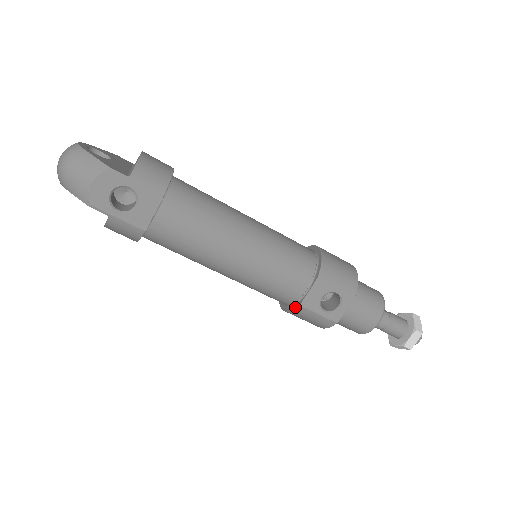
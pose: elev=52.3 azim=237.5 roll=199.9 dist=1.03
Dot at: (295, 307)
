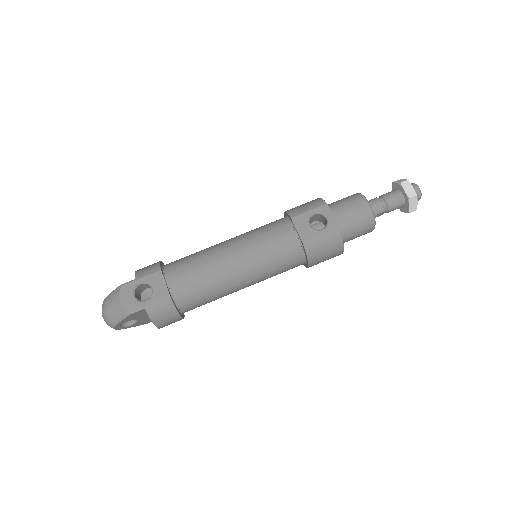
Dot at: (303, 248)
